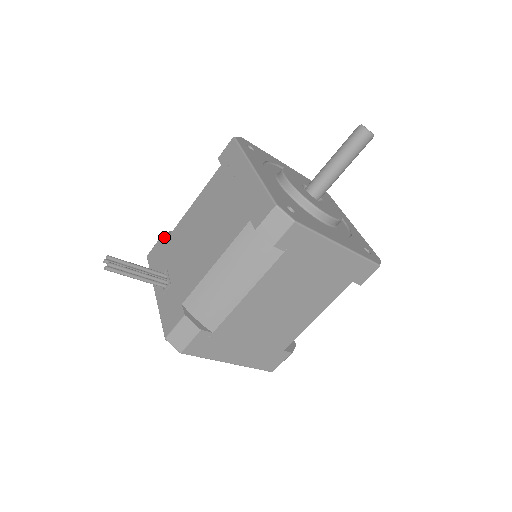
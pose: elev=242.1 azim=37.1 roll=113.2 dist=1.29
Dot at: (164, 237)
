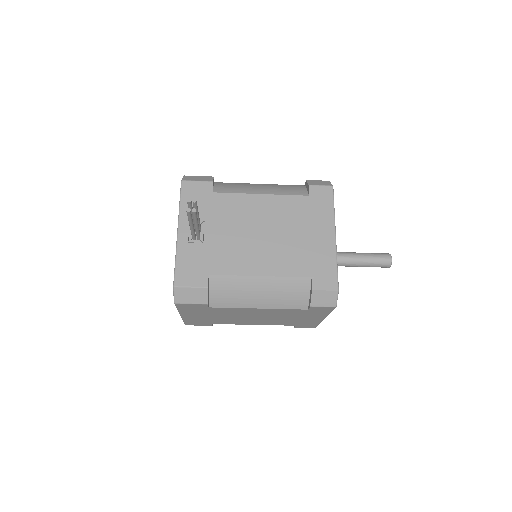
Dot at: occluded
